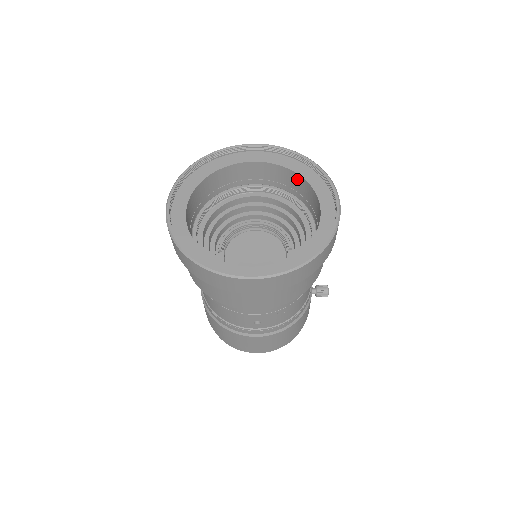
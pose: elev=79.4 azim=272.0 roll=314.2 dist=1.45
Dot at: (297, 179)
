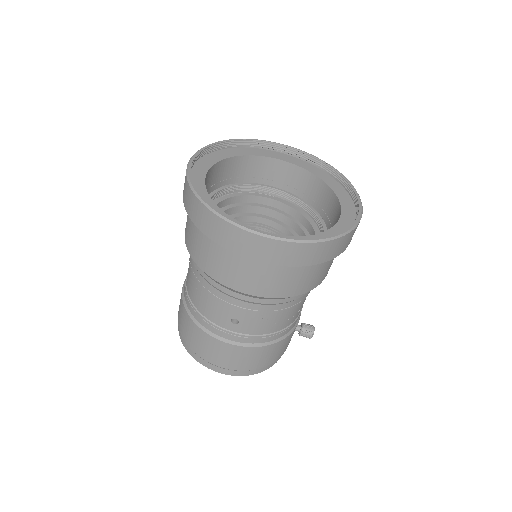
Dot at: (323, 189)
